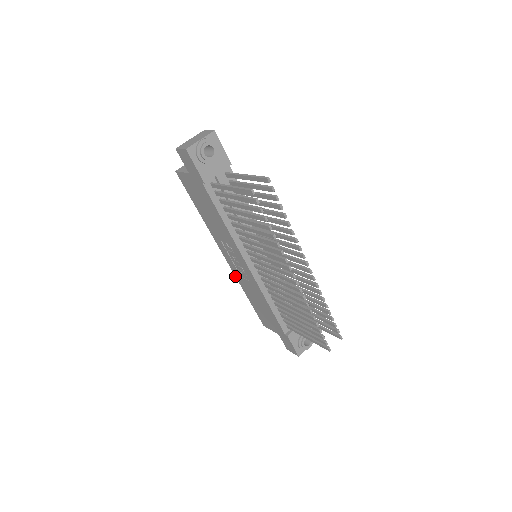
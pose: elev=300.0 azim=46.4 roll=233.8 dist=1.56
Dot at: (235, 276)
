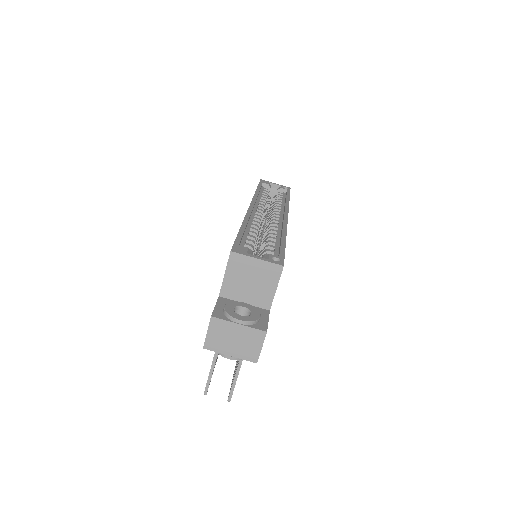
Dot at: (253, 197)
